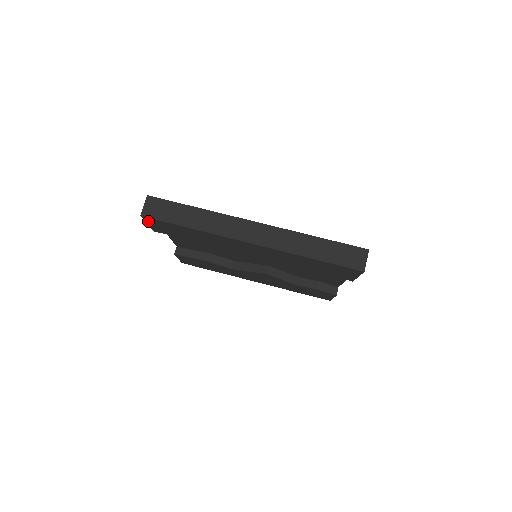
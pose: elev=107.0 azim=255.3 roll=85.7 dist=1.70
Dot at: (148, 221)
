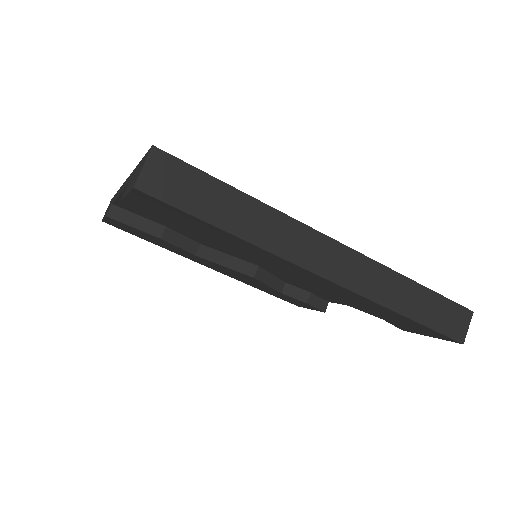
Dot at: (137, 195)
